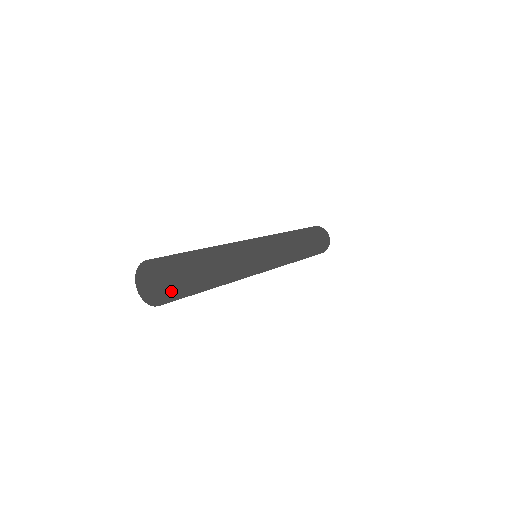
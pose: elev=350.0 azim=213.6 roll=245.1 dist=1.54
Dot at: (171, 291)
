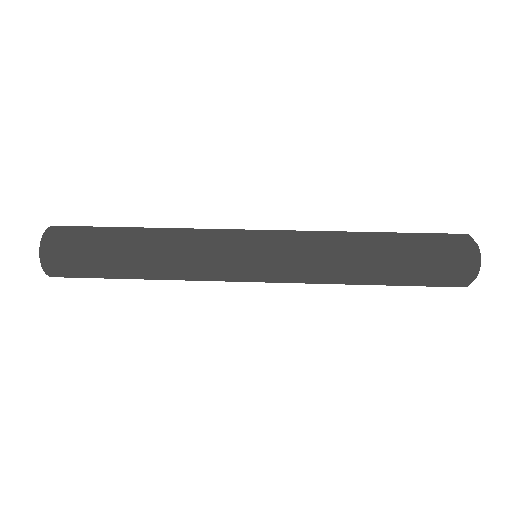
Dot at: (44, 248)
